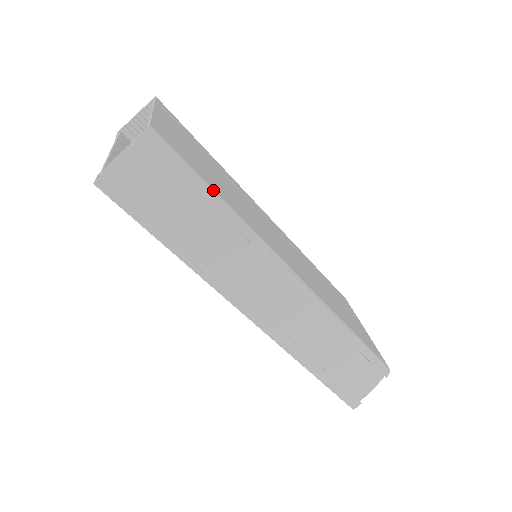
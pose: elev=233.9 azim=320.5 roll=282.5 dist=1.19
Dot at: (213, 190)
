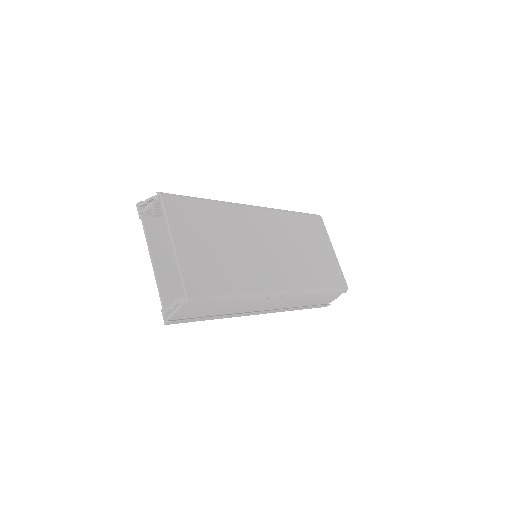
Dot at: (229, 295)
